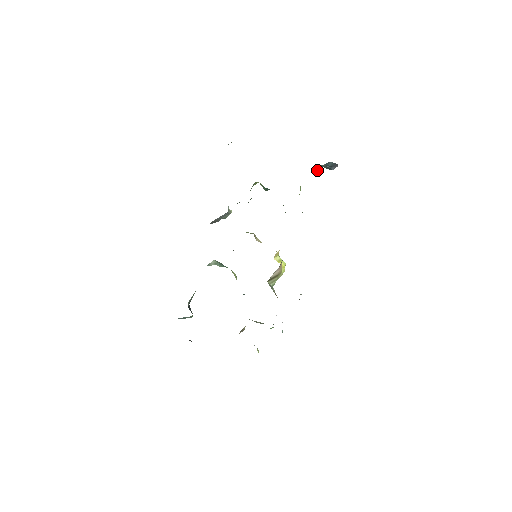
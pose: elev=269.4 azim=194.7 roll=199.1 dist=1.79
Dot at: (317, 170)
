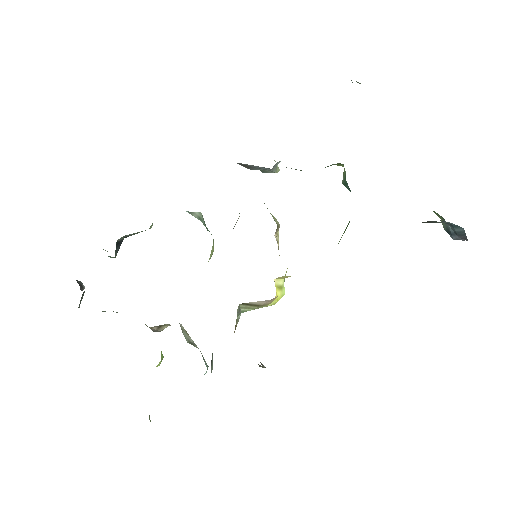
Dot at: (434, 221)
